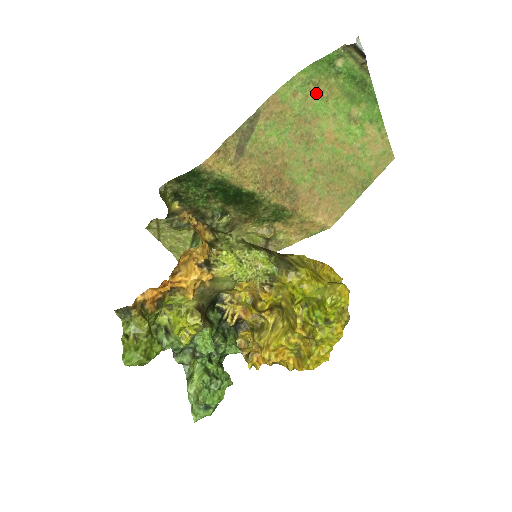
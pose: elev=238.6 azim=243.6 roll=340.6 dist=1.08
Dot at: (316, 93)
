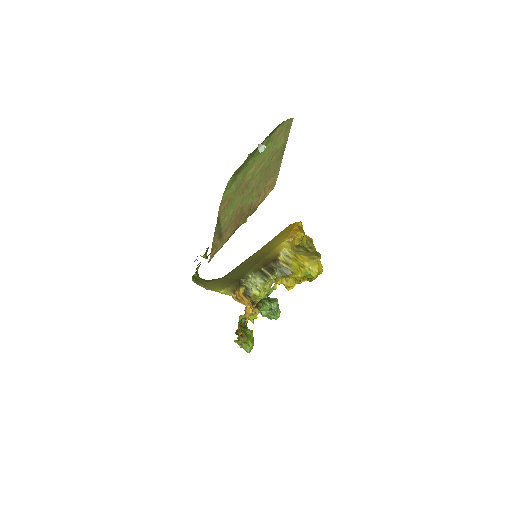
Dot at: (240, 171)
